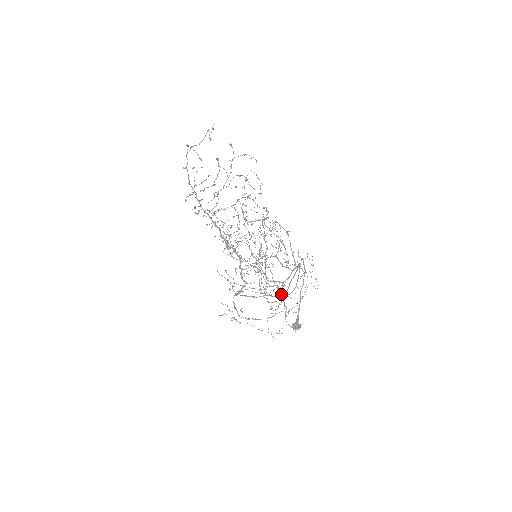
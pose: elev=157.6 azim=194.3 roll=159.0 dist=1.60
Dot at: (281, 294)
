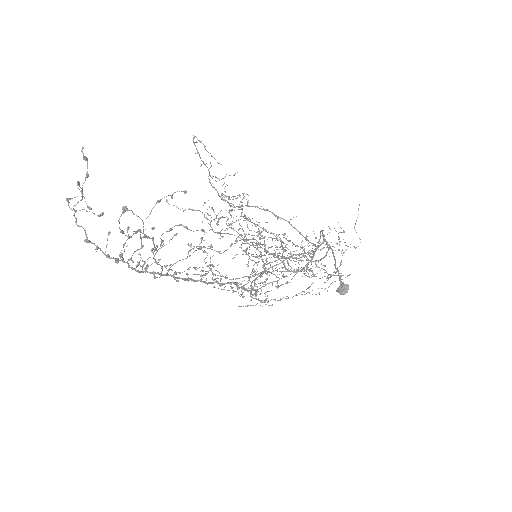
Dot at: occluded
